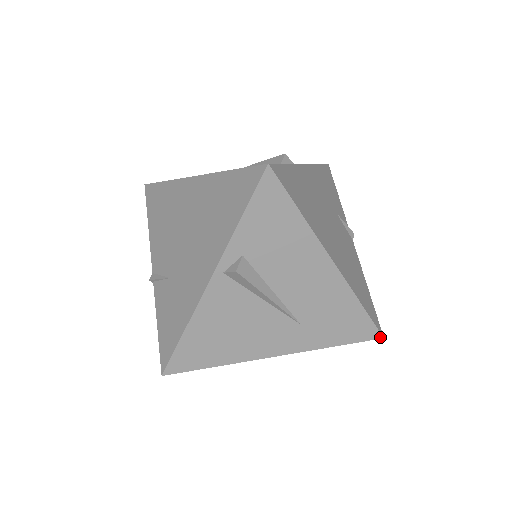
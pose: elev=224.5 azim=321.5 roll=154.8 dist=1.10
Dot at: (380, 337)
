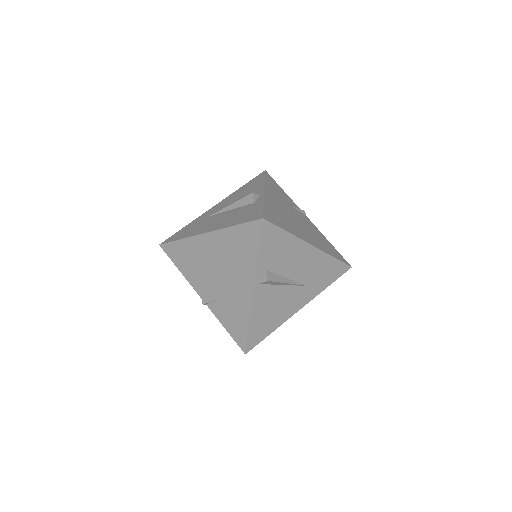
Dot at: occluded
